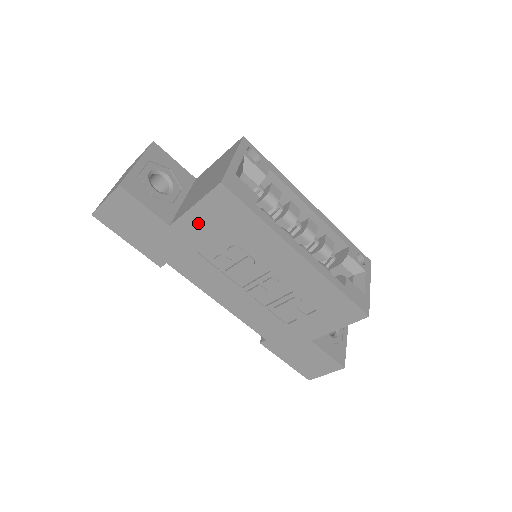
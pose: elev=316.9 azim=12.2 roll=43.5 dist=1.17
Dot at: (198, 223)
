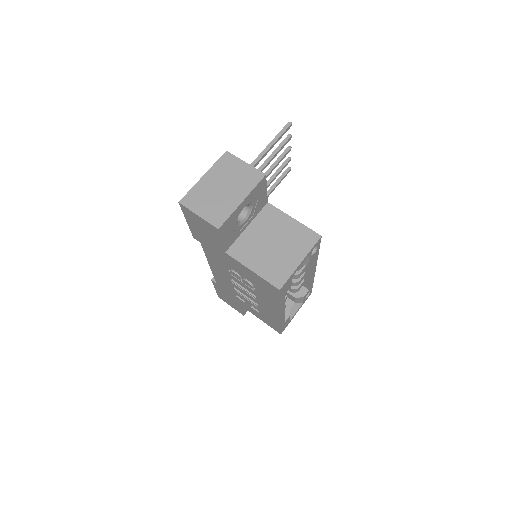
Dot at: (244, 270)
